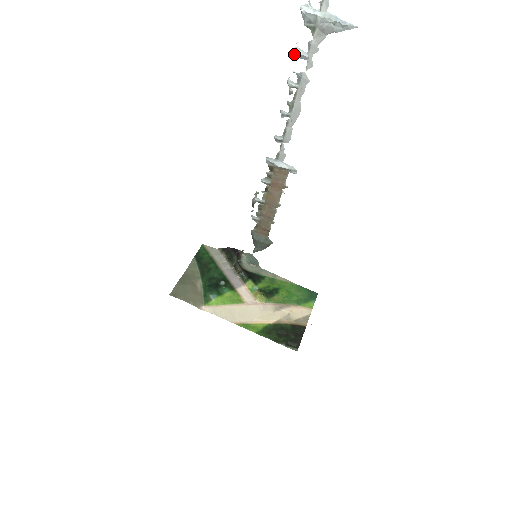
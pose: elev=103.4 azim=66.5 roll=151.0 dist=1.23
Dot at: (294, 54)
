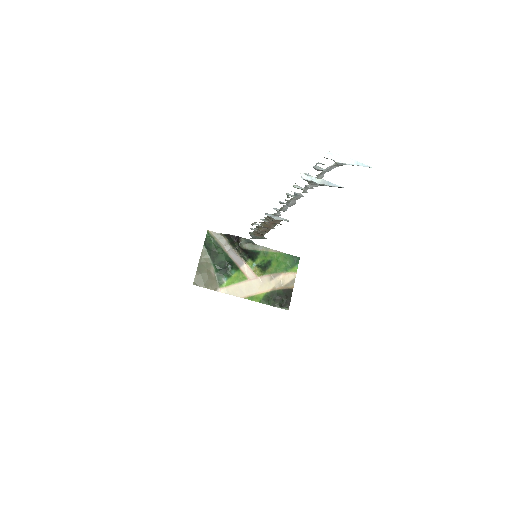
Dot at: (293, 186)
